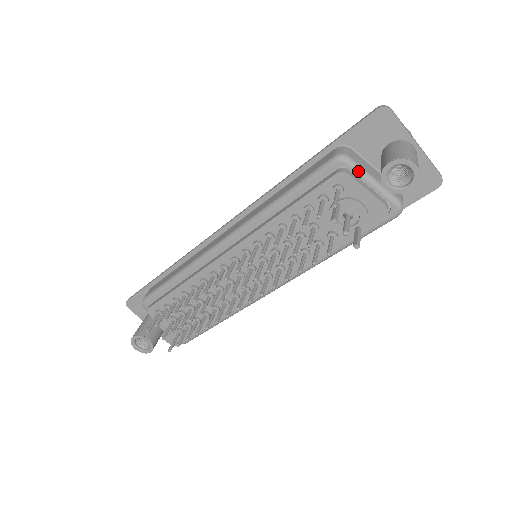
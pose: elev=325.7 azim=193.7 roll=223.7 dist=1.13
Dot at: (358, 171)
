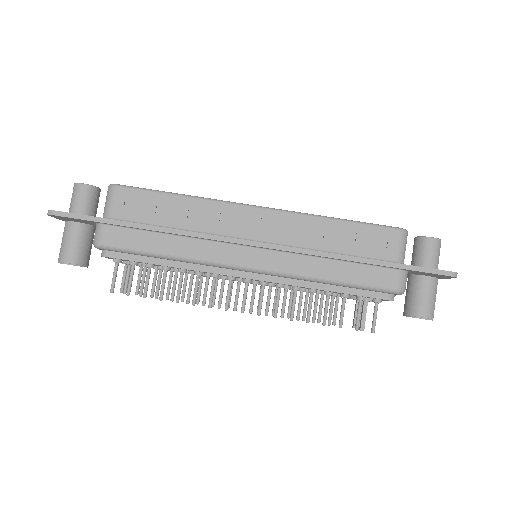
Dot at: occluded
